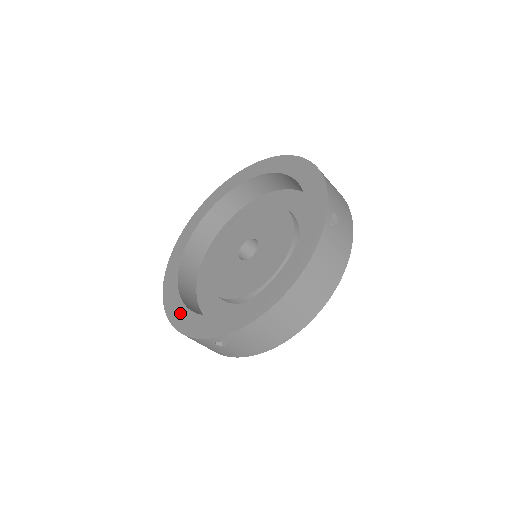
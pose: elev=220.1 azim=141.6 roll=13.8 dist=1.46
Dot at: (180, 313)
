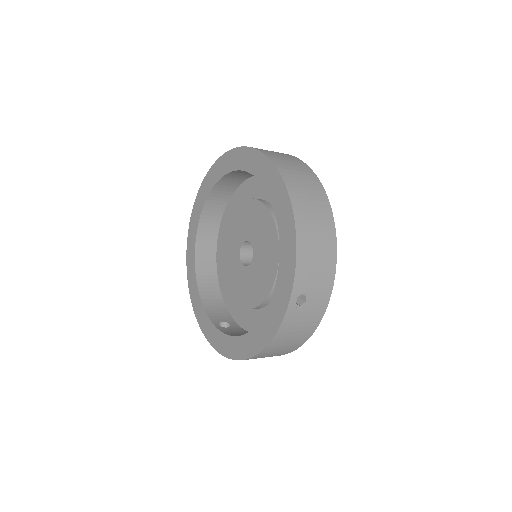
Dot at: (195, 295)
